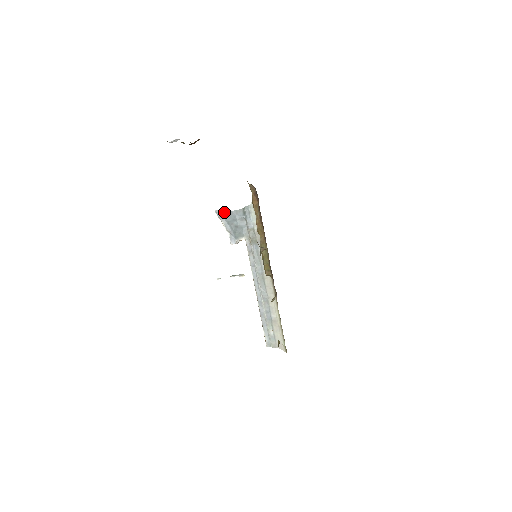
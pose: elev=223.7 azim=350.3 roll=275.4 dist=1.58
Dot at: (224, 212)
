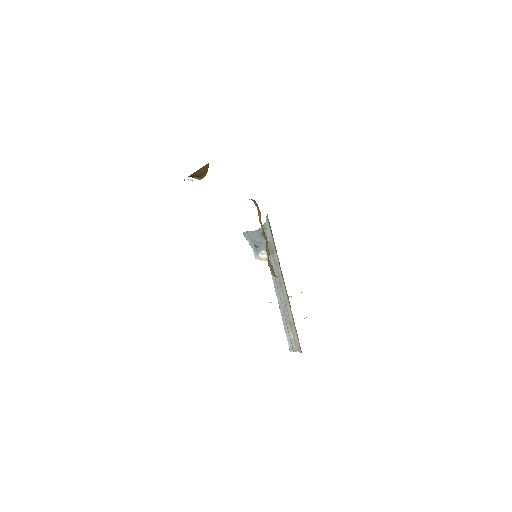
Dot at: (249, 233)
